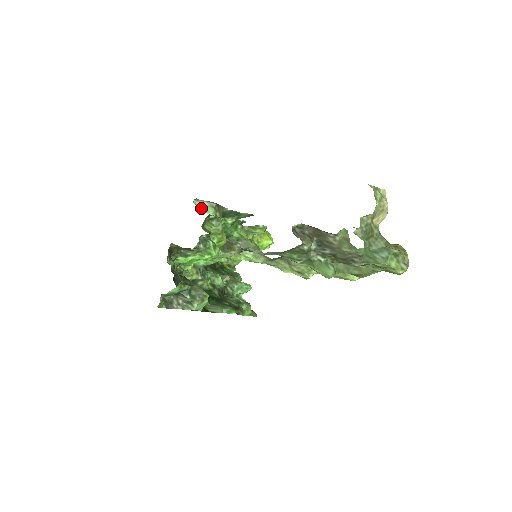
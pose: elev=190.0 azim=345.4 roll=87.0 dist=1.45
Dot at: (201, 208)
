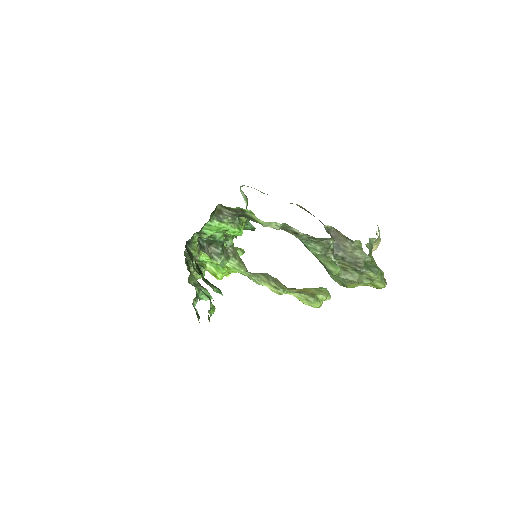
Dot at: (242, 195)
